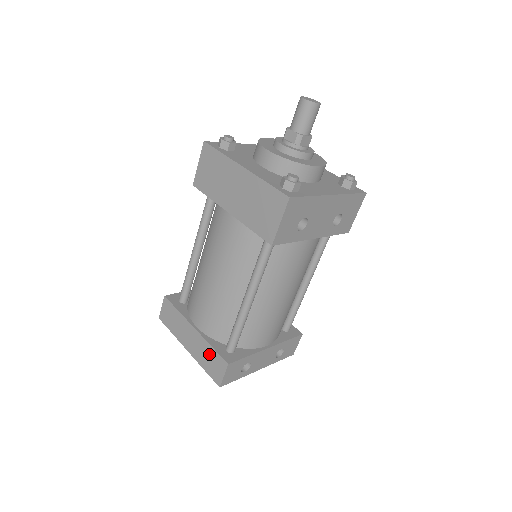
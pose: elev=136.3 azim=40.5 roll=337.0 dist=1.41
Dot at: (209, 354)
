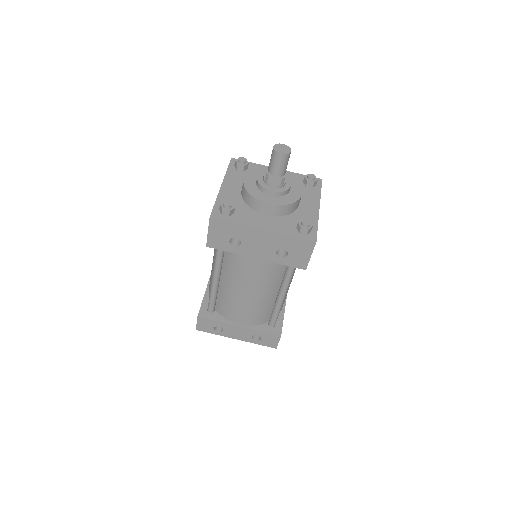
Dot at: occluded
